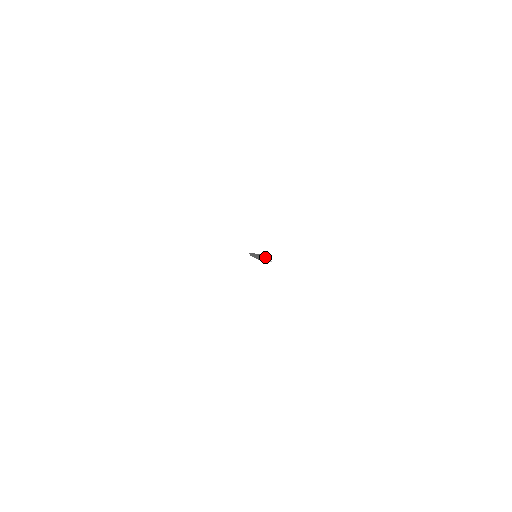
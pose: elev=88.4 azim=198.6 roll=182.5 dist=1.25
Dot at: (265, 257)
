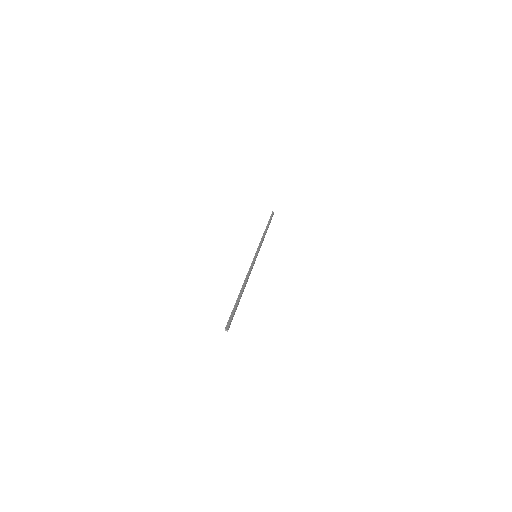
Dot at: (226, 327)
